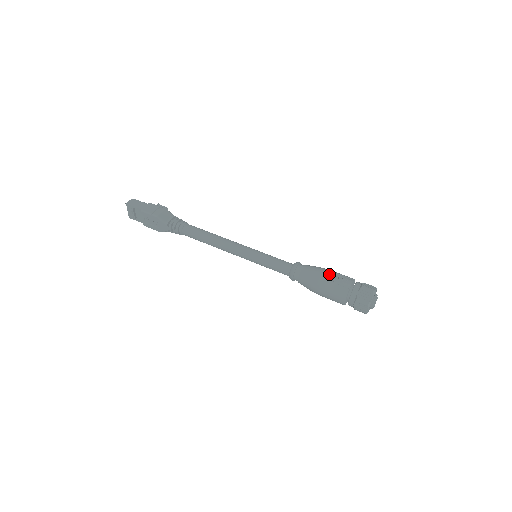
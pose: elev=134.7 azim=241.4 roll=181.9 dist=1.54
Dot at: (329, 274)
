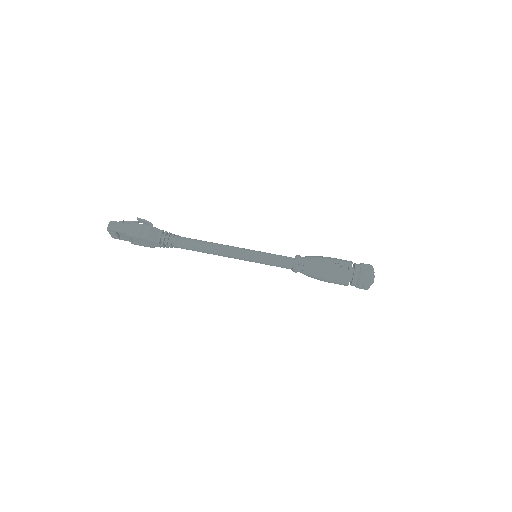
Dot at: (330, 264)
